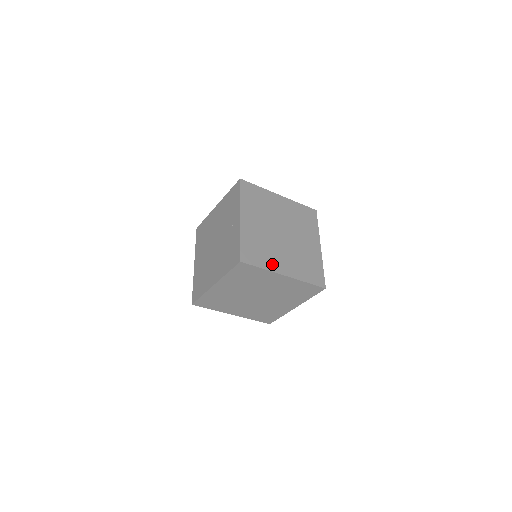
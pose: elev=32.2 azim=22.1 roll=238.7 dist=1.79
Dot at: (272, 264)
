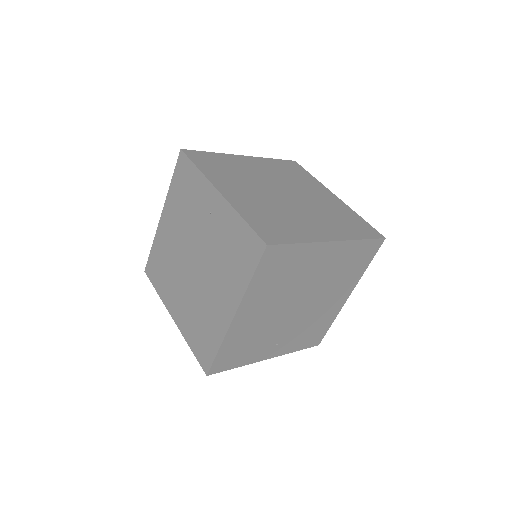
Dot at: (306, 233)
